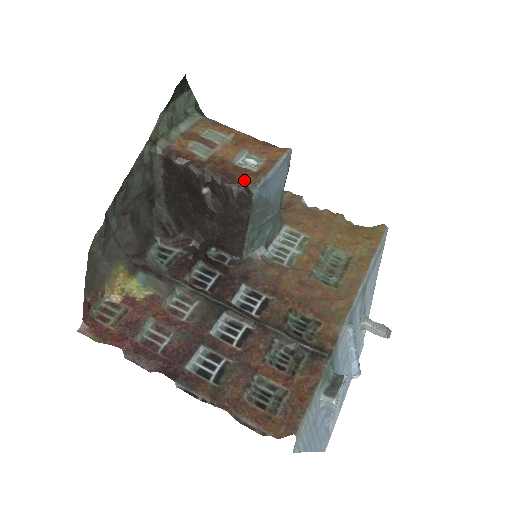
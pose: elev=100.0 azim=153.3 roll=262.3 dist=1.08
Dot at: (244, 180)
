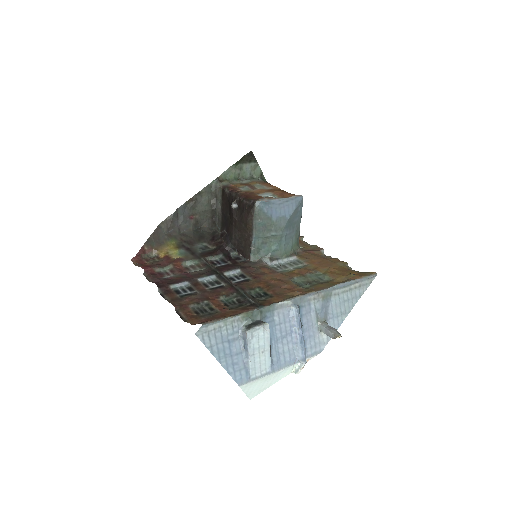
Dot at: (255, 199)
